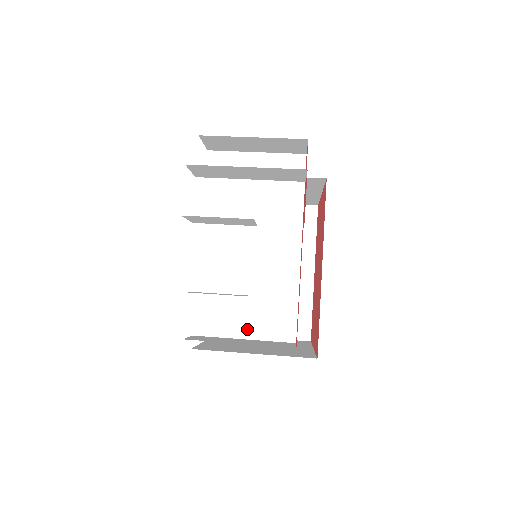
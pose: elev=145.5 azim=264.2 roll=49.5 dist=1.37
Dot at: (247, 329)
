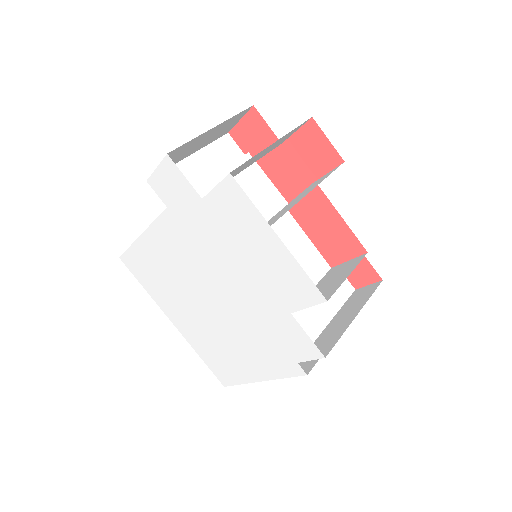
Dot at: (323, 313)
